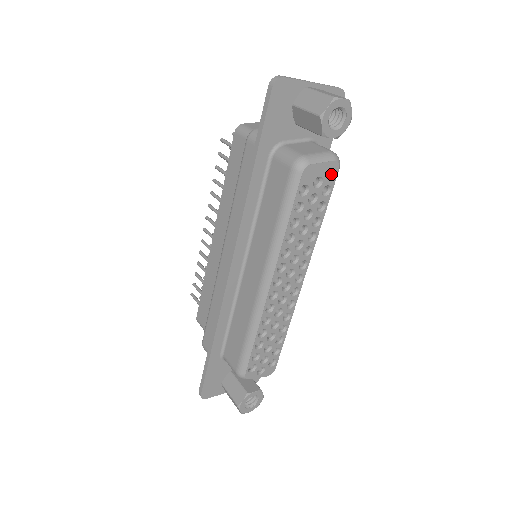
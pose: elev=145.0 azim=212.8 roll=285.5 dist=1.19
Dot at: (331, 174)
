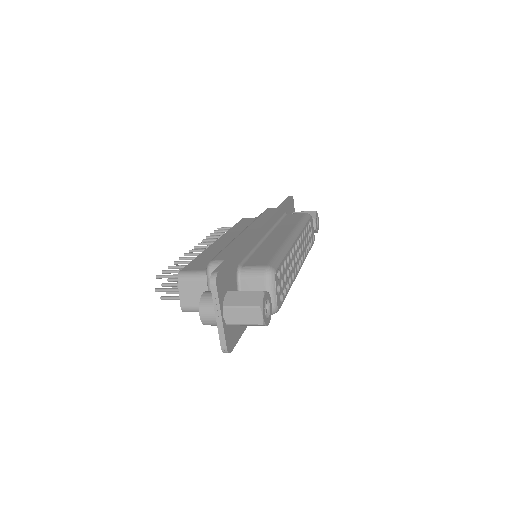
Dot at: occluded
